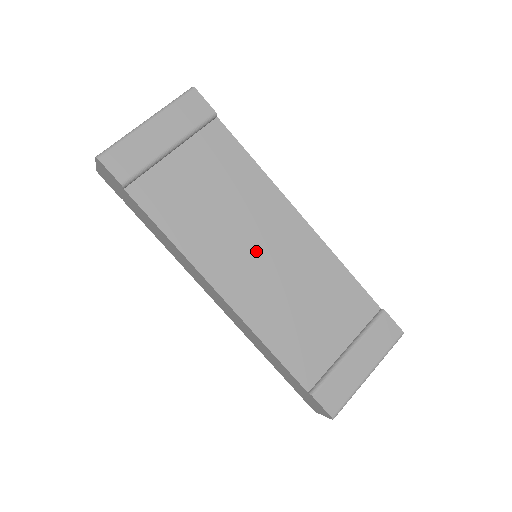
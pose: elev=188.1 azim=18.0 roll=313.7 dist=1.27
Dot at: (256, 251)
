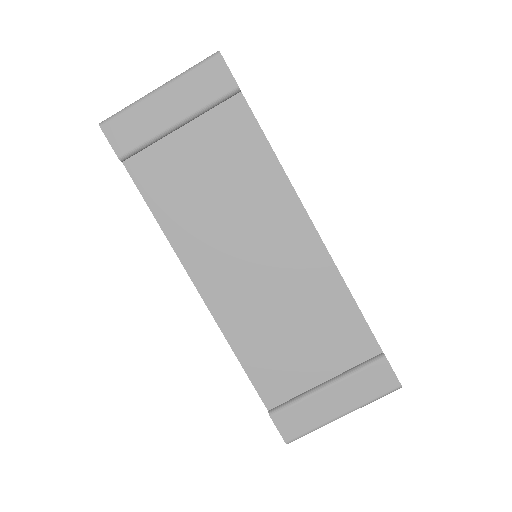
Dot at: (249, 255)
